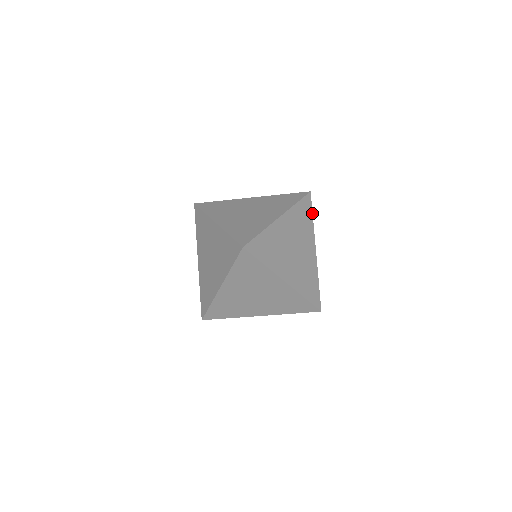
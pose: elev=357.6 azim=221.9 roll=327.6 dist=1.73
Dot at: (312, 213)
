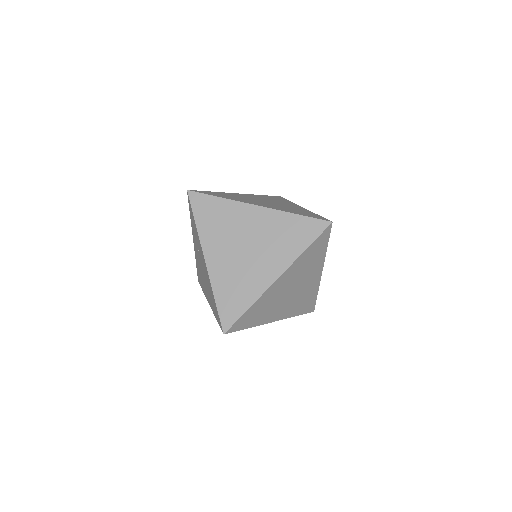
Dot at: (287, 200)
